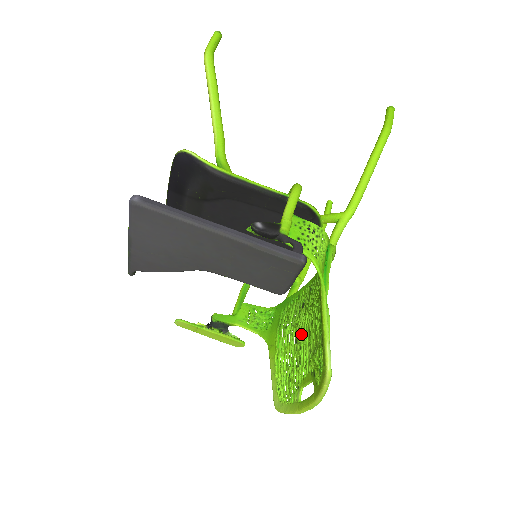
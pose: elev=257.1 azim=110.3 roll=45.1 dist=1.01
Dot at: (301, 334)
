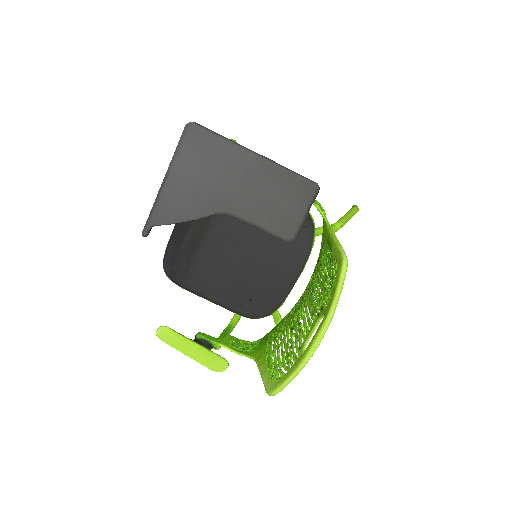
Dot at: (298, 317)
